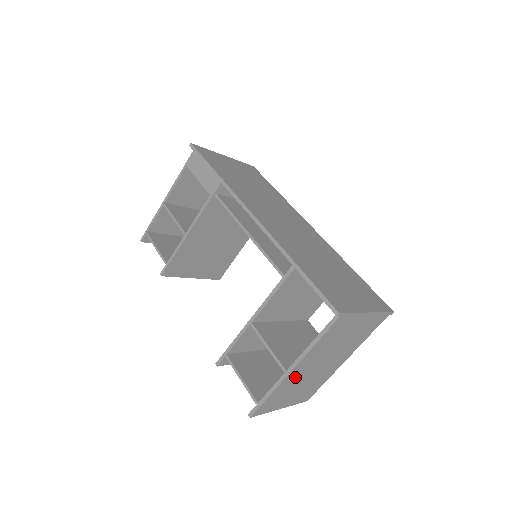
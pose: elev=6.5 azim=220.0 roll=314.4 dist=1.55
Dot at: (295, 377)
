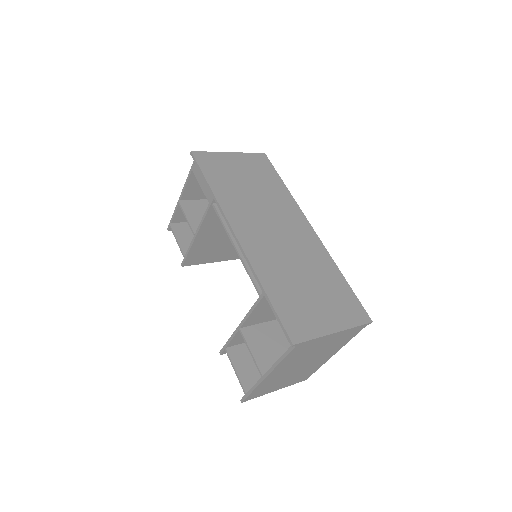
Dot at: (275, 377)
